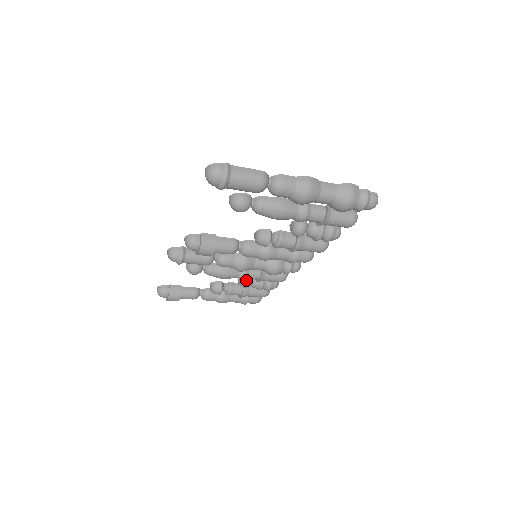
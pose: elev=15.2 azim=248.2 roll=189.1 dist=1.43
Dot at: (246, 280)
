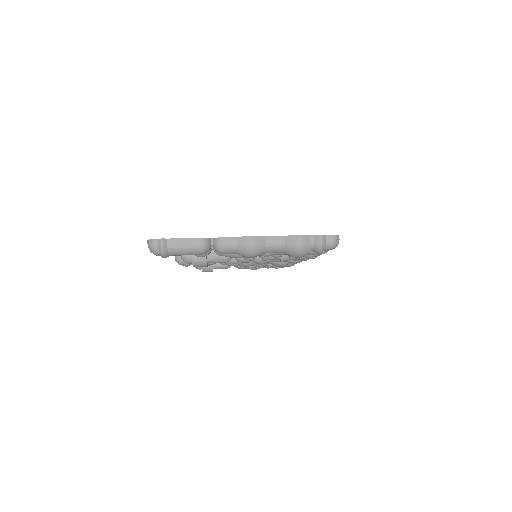
Dot at: occluded
